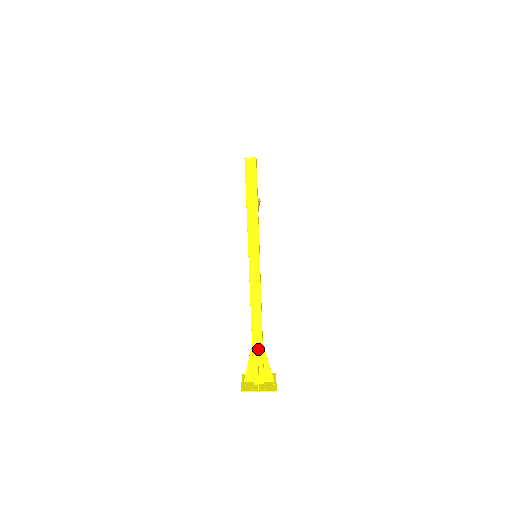
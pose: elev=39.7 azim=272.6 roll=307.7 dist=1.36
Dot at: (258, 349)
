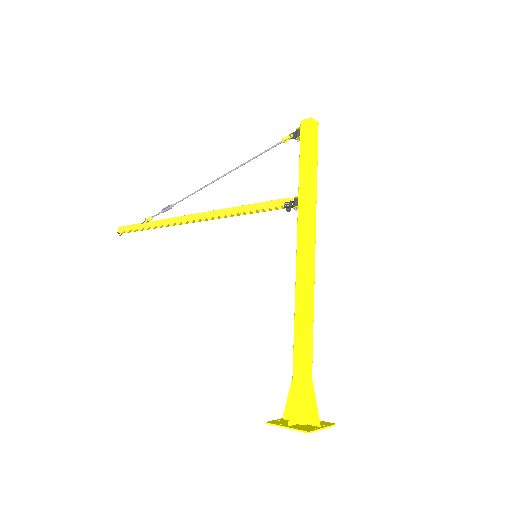
Dot at: (309, 367)
